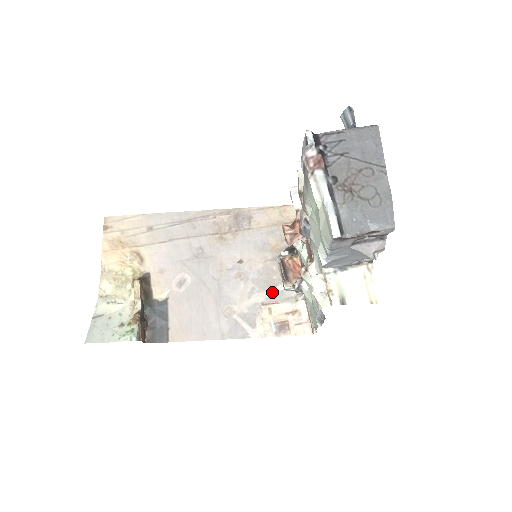
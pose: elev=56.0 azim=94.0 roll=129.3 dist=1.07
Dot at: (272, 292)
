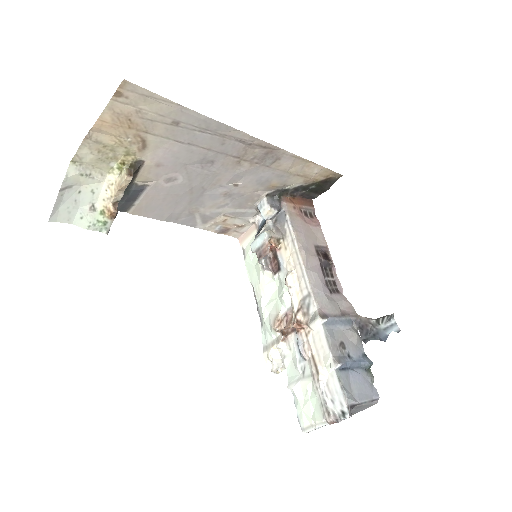
Dot at: (238, 211)
